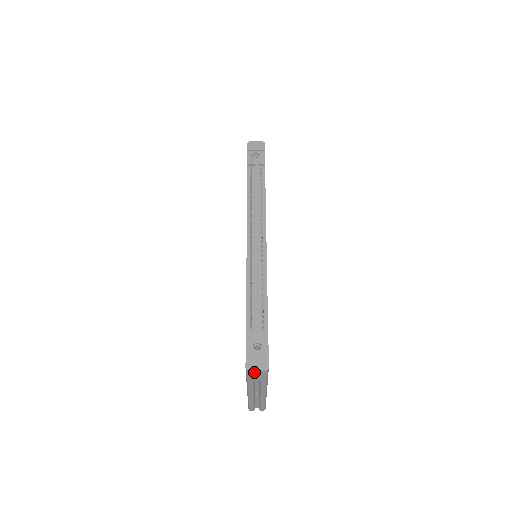
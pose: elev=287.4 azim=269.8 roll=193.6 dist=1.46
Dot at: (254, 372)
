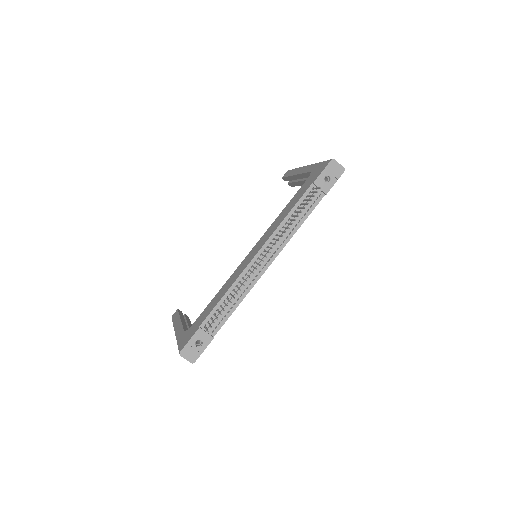
Dot at: (184, 356)
